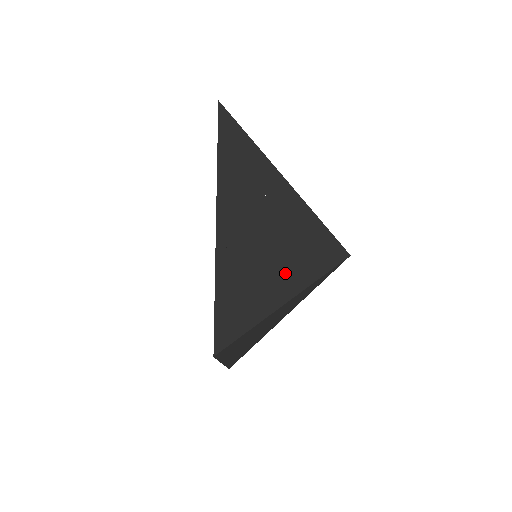
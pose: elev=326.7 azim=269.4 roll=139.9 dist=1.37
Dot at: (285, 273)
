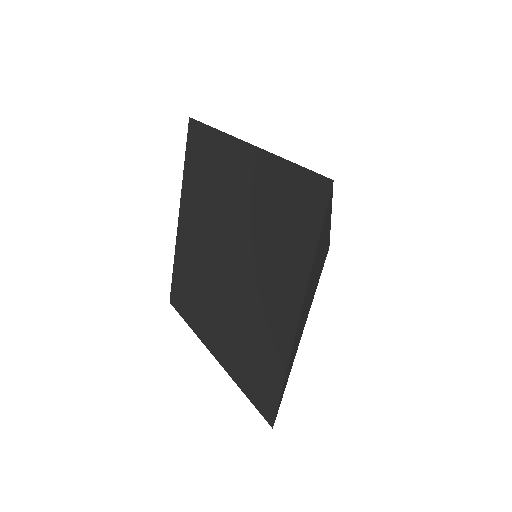
Dot at: occluded
